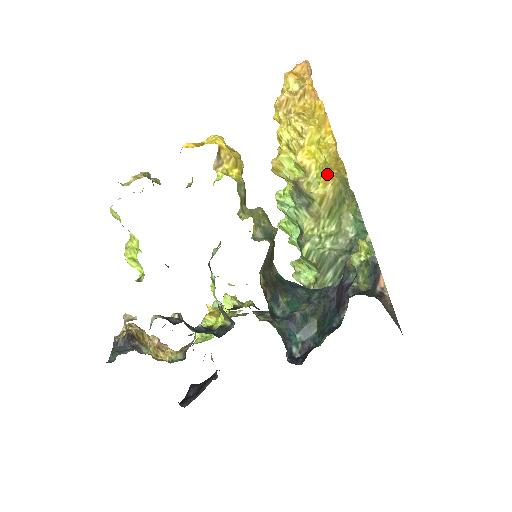
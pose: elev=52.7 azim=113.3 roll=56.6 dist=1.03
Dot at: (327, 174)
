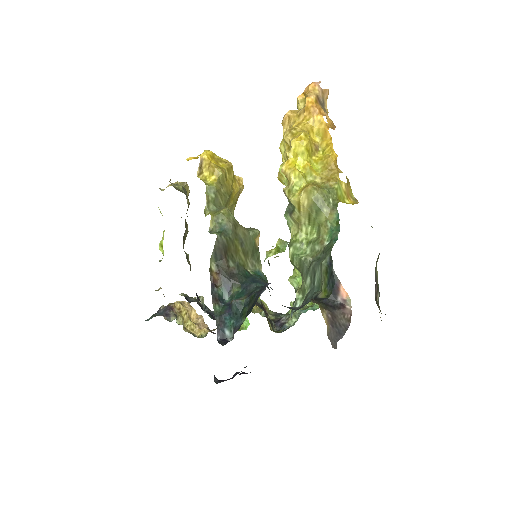
Dot at: (310, 183)
